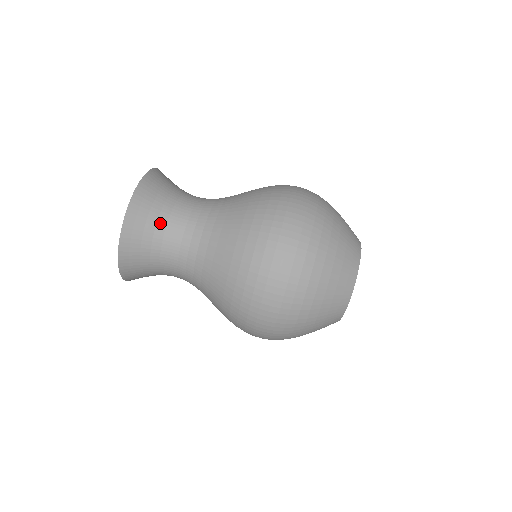
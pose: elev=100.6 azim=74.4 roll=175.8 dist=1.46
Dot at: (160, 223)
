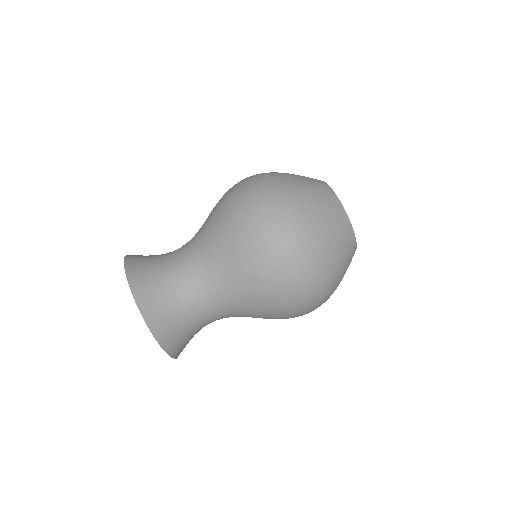
Dot at: (162, 277)
